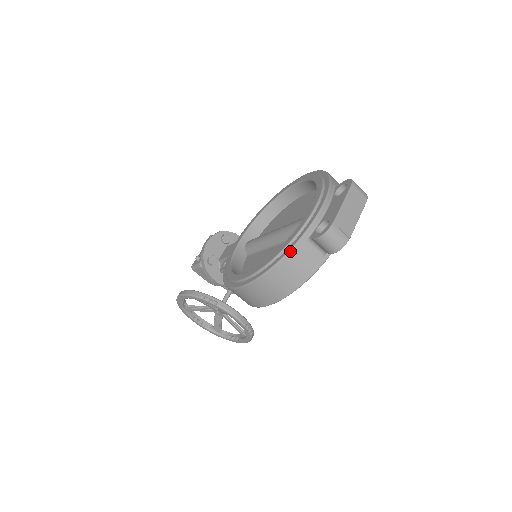
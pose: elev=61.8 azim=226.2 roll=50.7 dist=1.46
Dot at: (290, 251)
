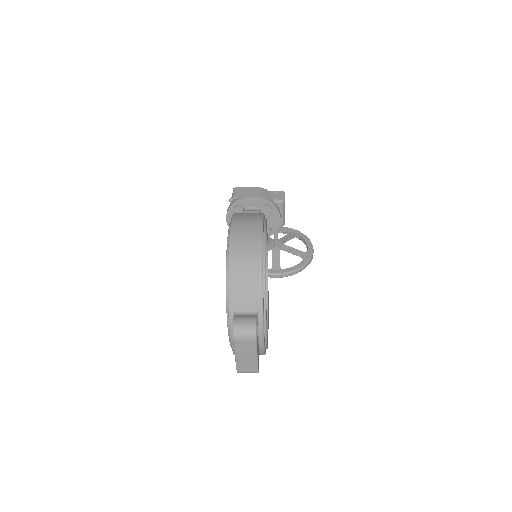
Dot at: occluded
